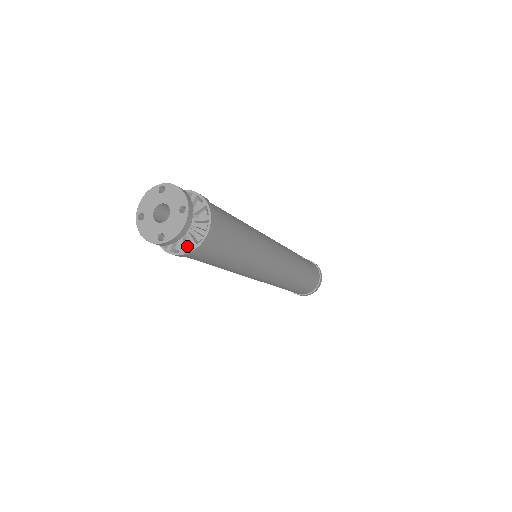
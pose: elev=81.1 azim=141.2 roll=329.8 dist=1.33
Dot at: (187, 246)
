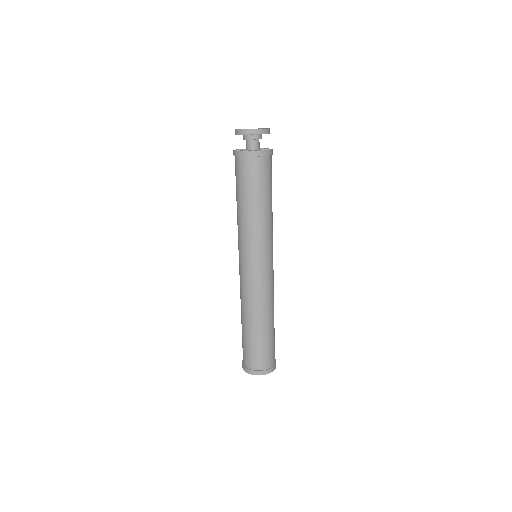
Dot at: occluded
